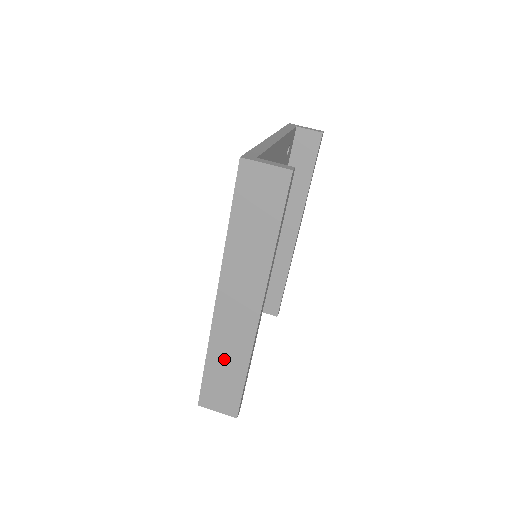
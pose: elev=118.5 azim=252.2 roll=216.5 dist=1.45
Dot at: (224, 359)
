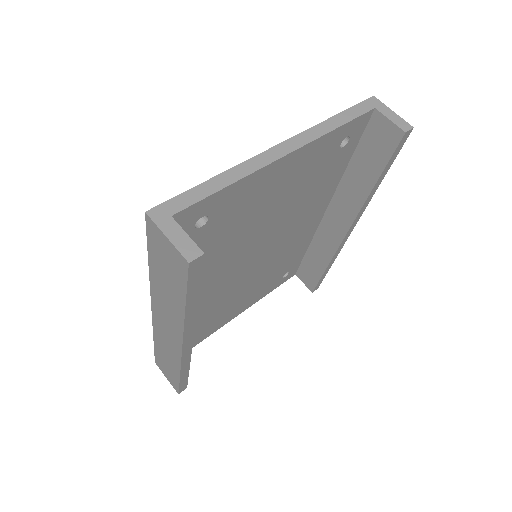
Dot at: (164, 353)
